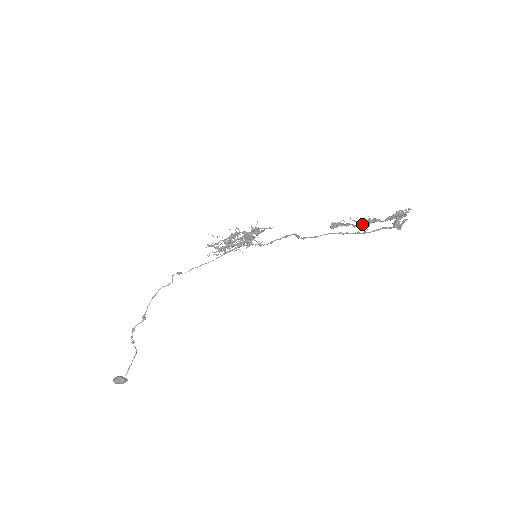
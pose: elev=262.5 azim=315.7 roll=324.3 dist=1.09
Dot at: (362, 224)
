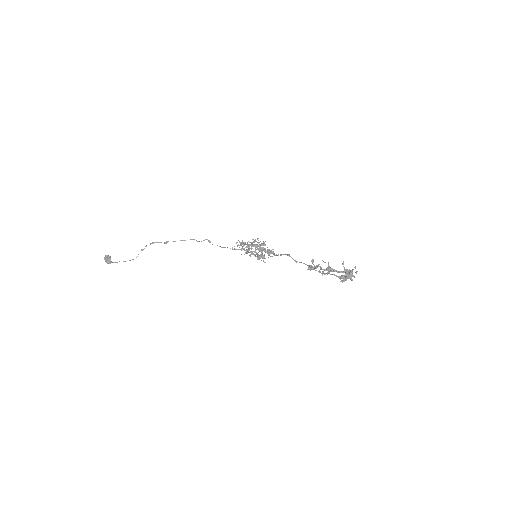
Dot at: (326, 270)
